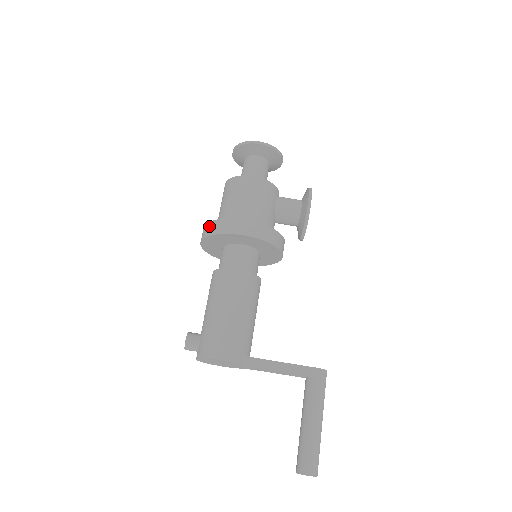
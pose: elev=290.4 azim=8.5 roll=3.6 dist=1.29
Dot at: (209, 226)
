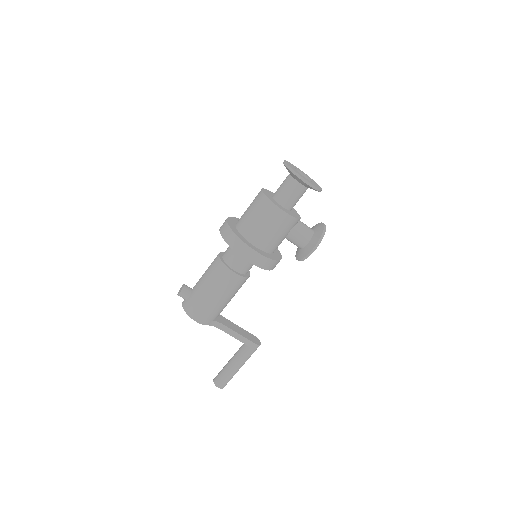
Dot at: (229, 233)
